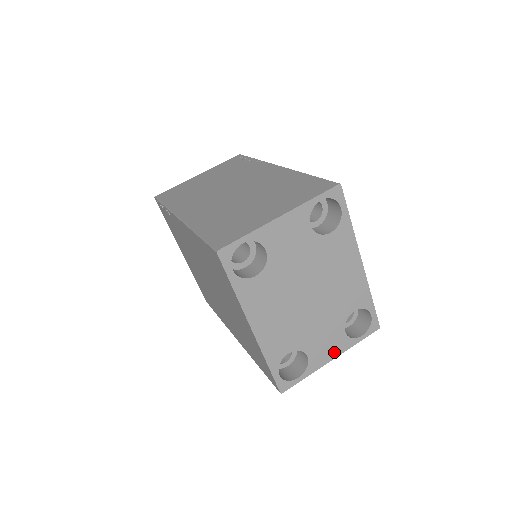
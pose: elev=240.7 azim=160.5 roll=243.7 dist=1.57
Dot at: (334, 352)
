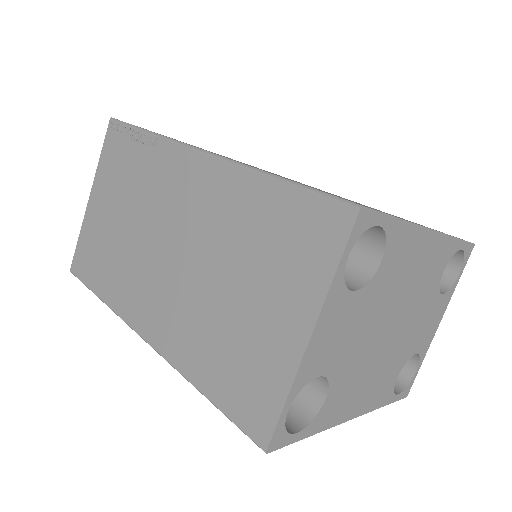
Dot at: (438, 317)
